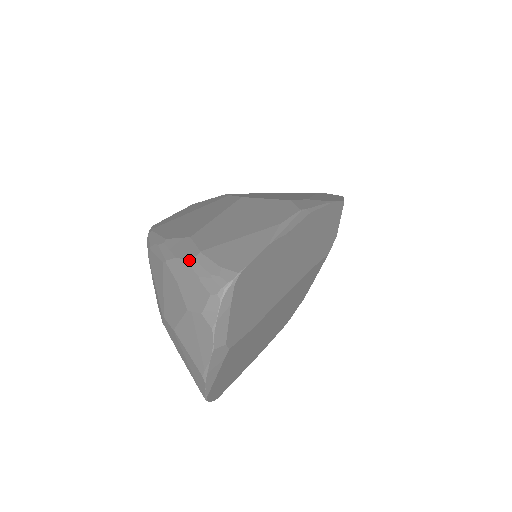
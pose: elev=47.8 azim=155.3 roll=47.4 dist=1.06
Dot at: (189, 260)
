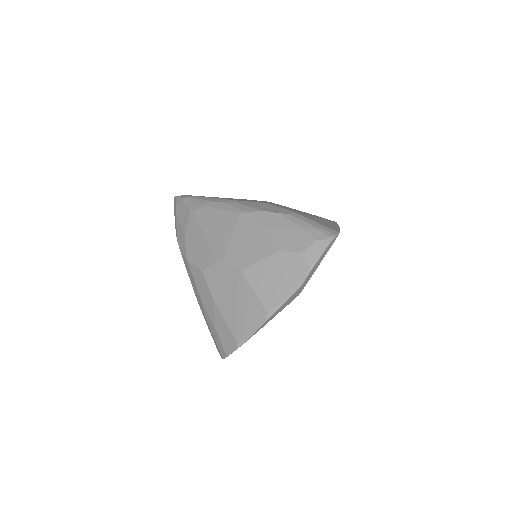
Dot at: (285, 214)
